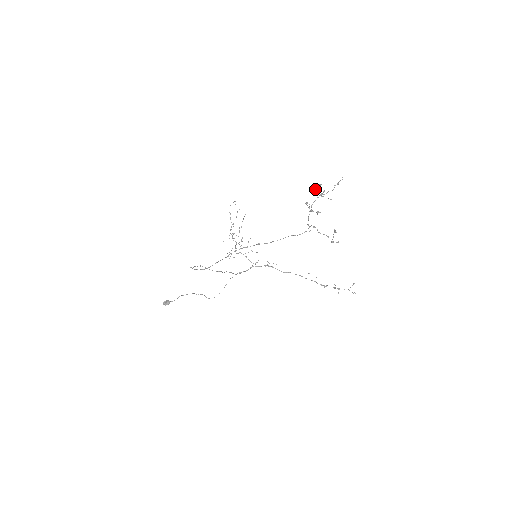
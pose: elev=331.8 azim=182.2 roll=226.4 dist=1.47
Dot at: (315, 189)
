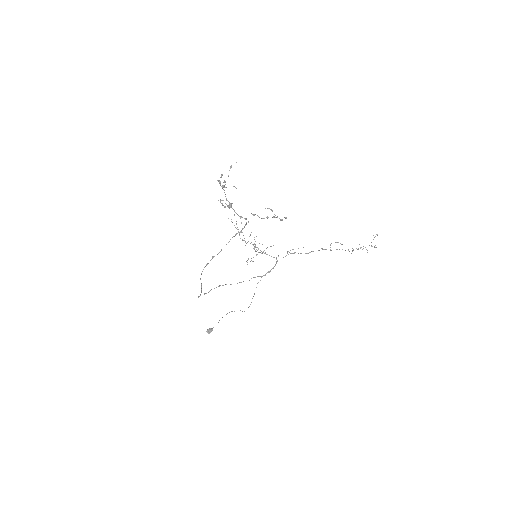
Dot at: occluded
